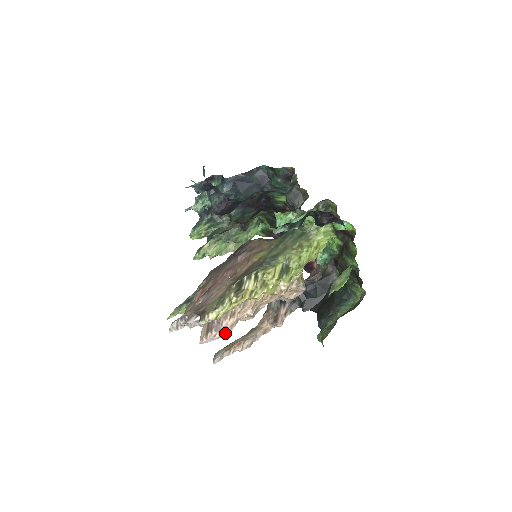
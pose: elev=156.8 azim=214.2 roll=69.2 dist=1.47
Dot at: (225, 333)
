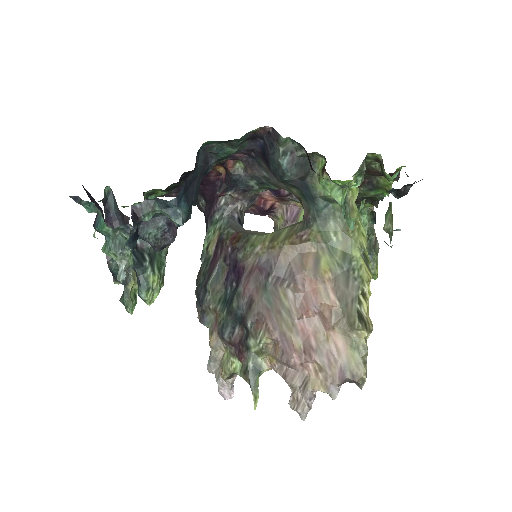
Dot at: occluded
